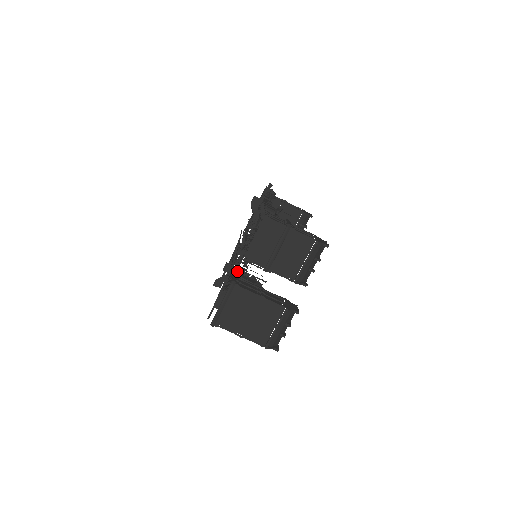
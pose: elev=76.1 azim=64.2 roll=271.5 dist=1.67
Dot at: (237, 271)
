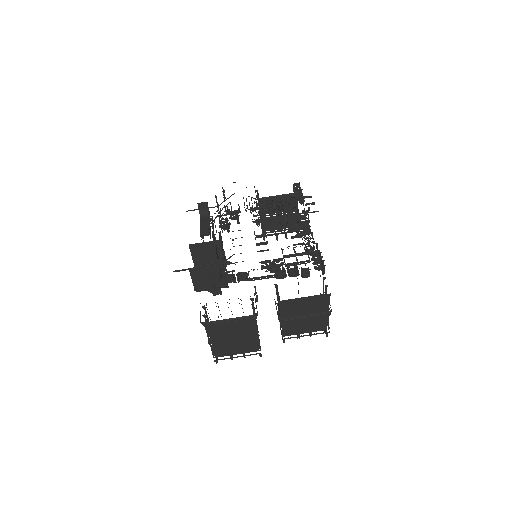
Dot at: (248, 278)
